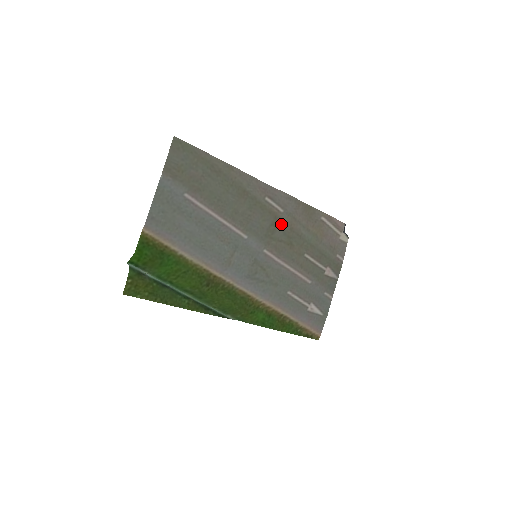
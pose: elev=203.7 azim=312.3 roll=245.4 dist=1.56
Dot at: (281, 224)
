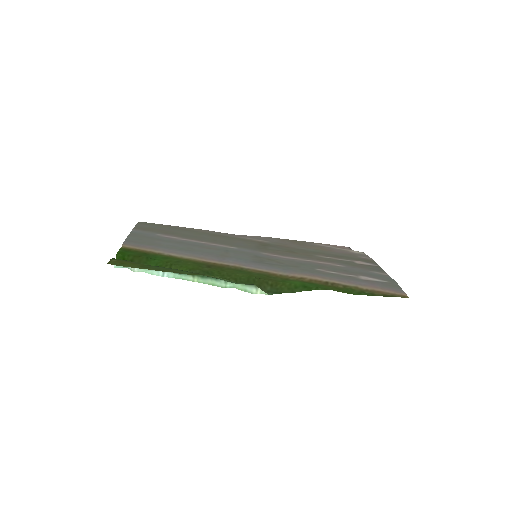
Dot at: (271, 245)
